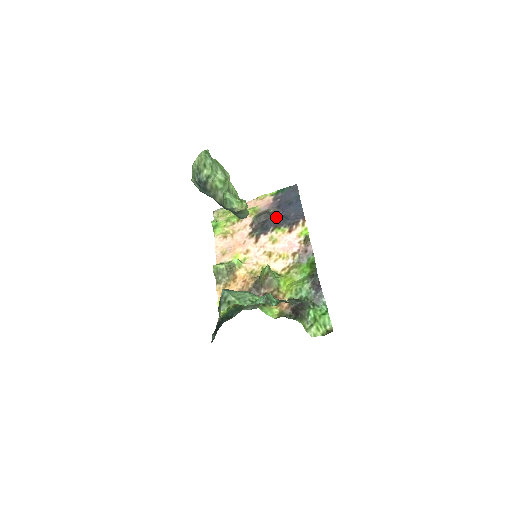
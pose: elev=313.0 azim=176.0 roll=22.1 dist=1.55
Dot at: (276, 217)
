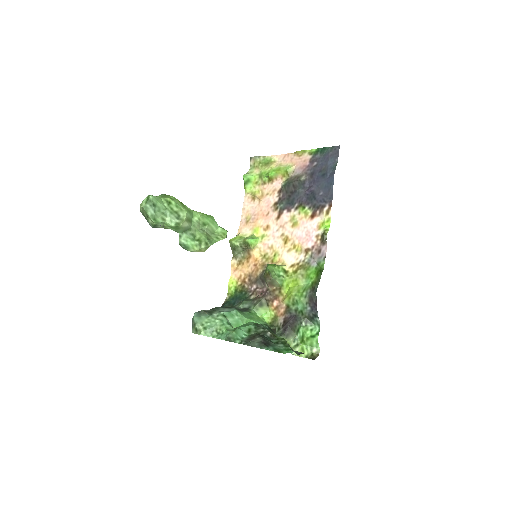
Dot at: (305, 190)
